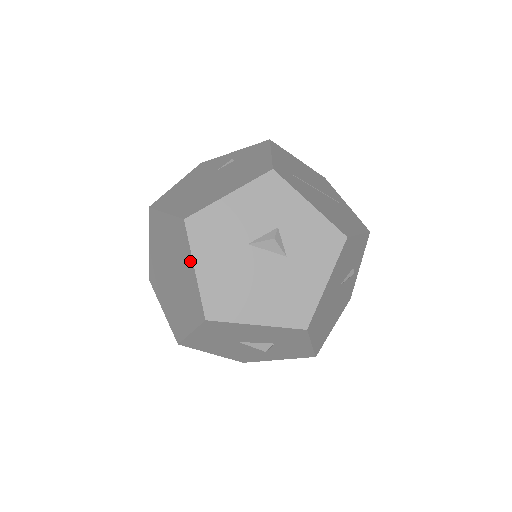
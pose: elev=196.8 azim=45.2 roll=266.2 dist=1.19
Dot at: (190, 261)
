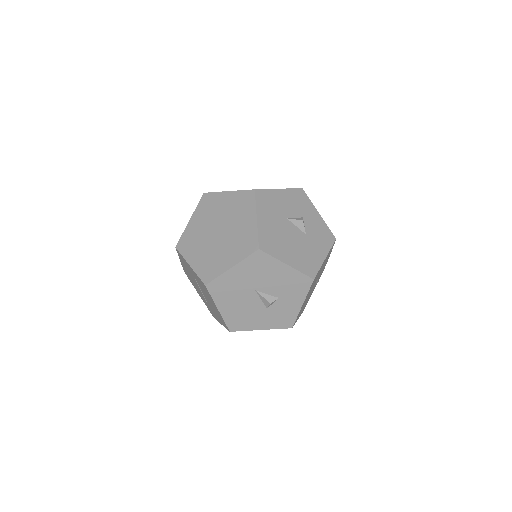
Dot at: (253, 214)
